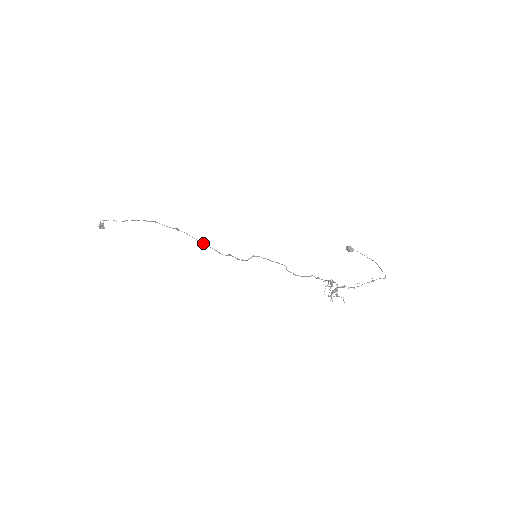
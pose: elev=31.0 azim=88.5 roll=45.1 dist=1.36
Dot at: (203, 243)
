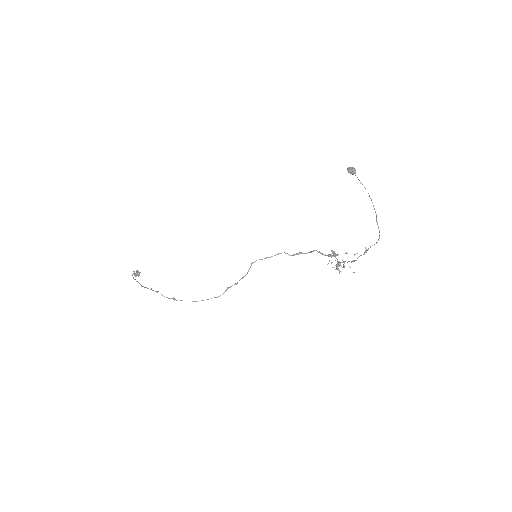
Dot at: occluded
